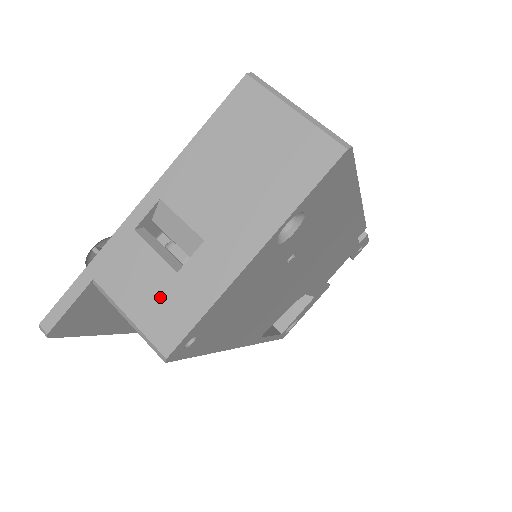
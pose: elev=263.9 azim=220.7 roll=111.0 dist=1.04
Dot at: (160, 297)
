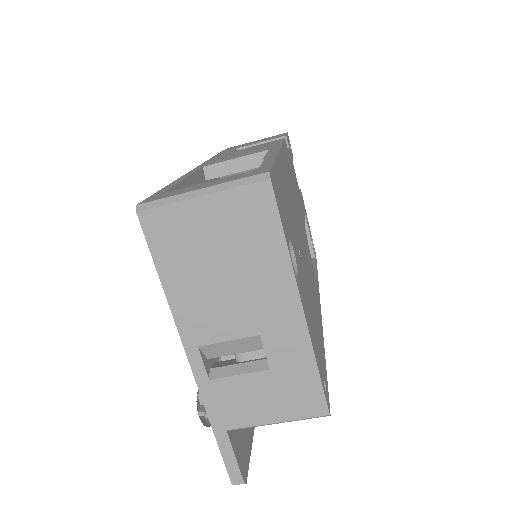
Dot at: (279, 392)
